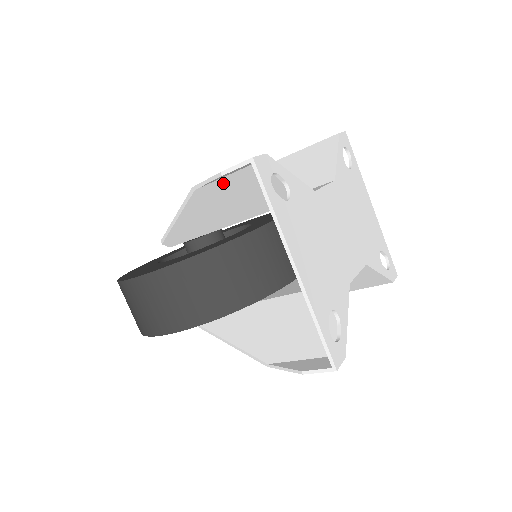
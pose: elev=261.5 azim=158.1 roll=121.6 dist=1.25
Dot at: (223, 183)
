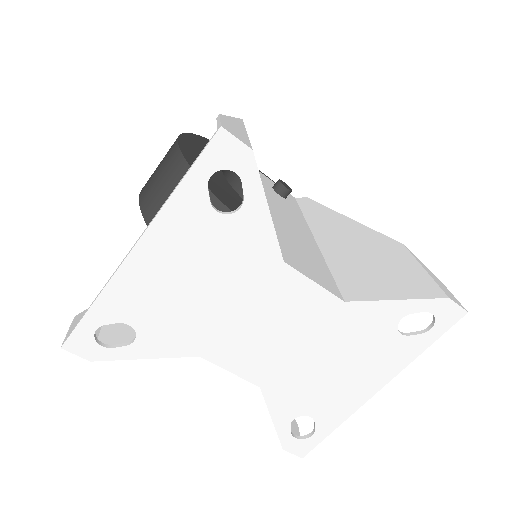
Dot at: occluded
